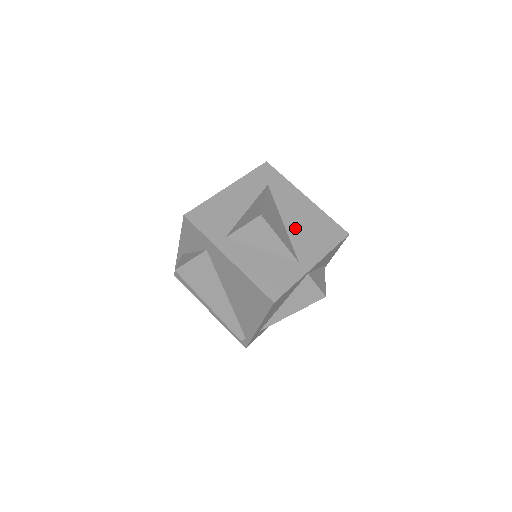
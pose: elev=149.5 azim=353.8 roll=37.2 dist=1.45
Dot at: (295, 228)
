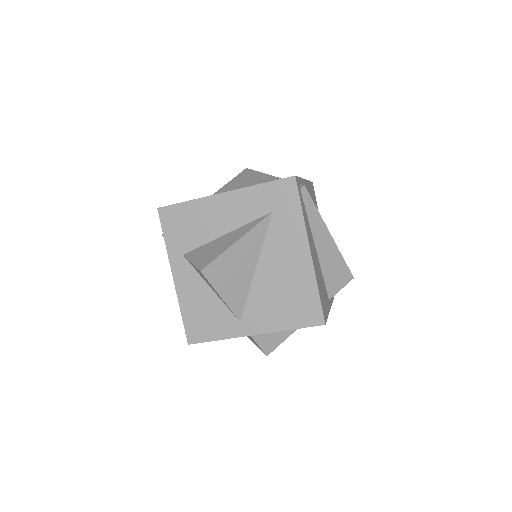
Dot at: (265, 283)
